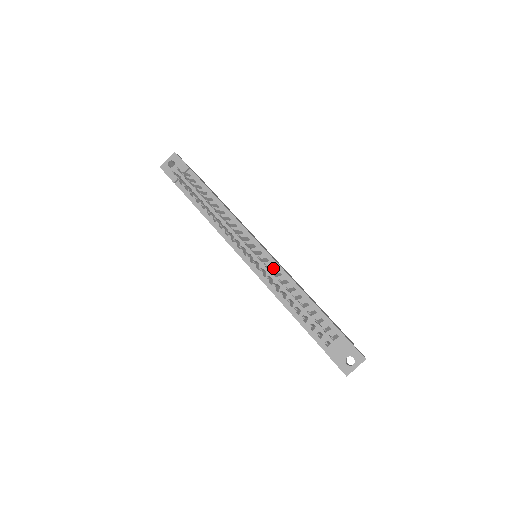
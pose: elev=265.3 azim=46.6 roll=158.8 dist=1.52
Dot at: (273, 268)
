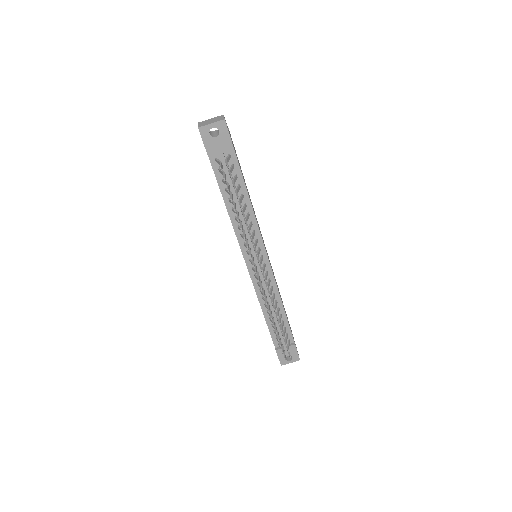
Dot at: (269, 282)
